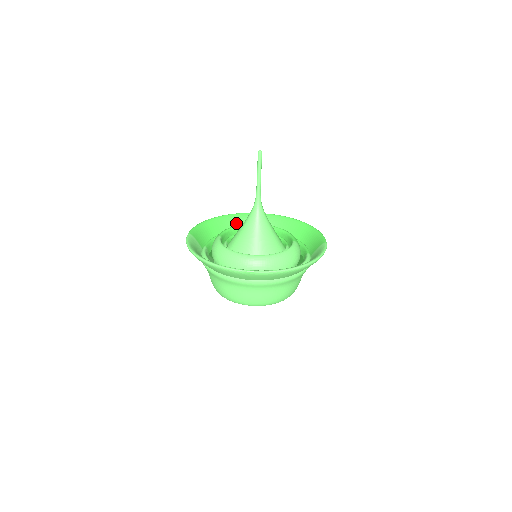
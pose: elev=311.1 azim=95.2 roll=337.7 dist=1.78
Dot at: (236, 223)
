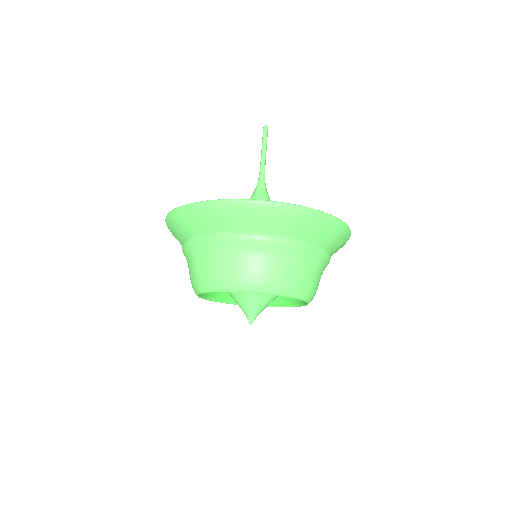
Dot at: occluded
